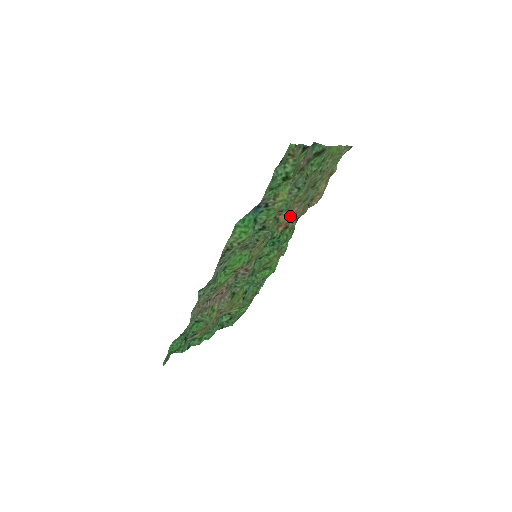
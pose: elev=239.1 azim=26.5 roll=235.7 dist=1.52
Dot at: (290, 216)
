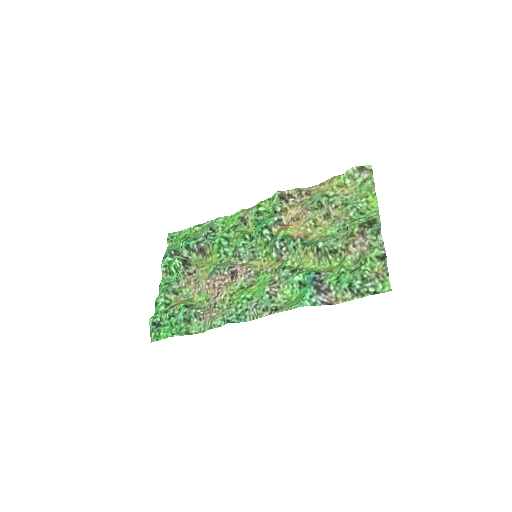
Dot at: (298, 226)
